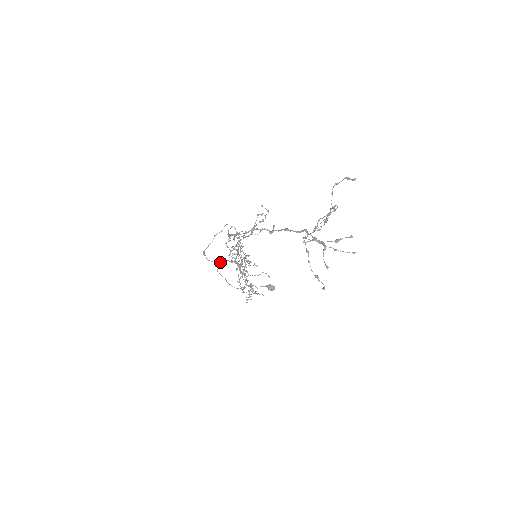
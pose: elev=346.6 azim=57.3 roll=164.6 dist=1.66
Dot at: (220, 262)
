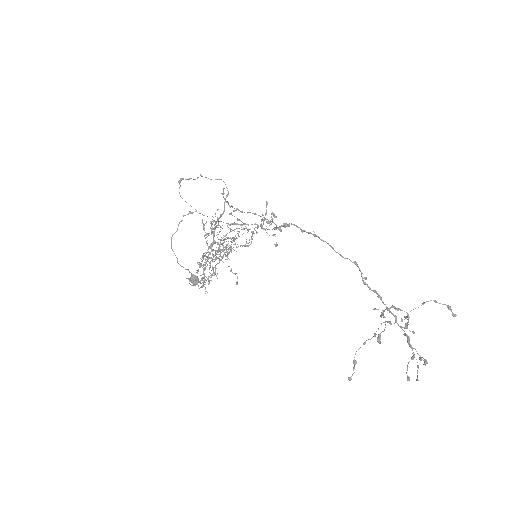
Dot at: occluded
